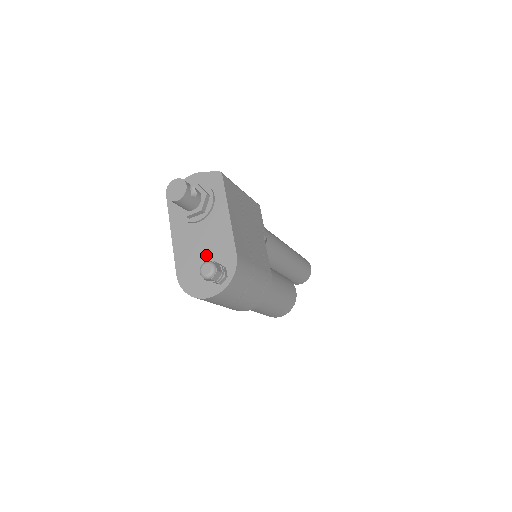
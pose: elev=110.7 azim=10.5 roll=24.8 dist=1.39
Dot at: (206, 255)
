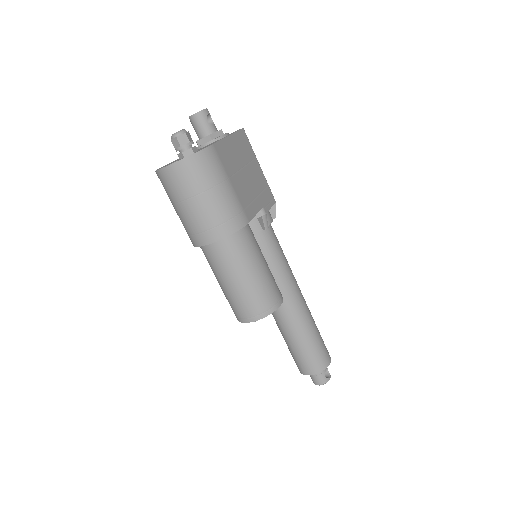
Dot at: occluded
